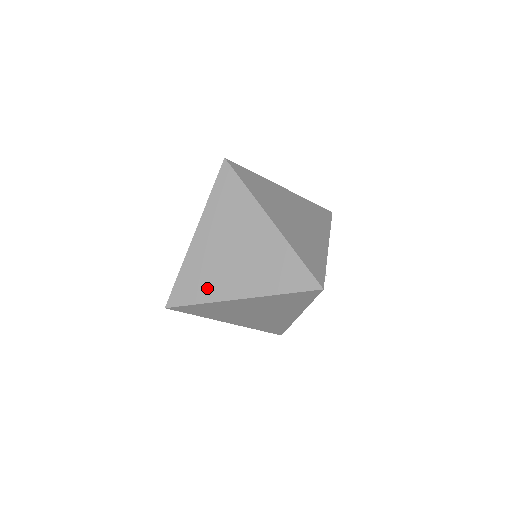
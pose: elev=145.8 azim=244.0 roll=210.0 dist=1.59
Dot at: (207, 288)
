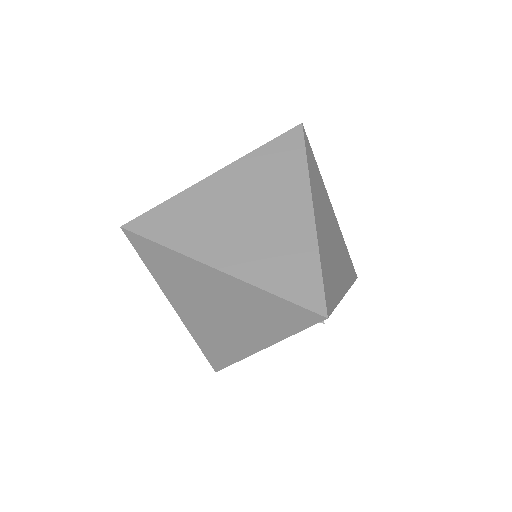
Dot at: (187, 235)
